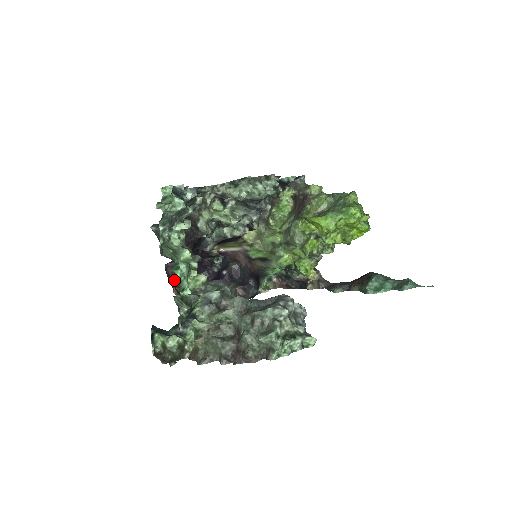
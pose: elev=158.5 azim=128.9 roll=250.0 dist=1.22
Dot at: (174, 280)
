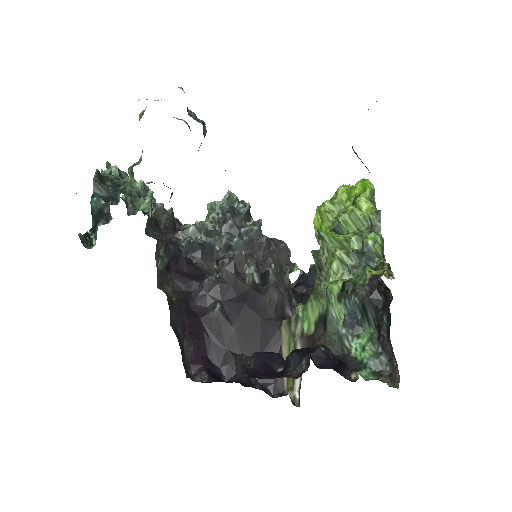
Dot at: occluded
